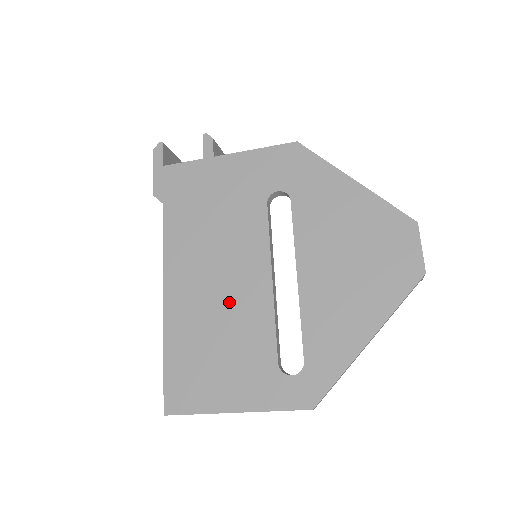
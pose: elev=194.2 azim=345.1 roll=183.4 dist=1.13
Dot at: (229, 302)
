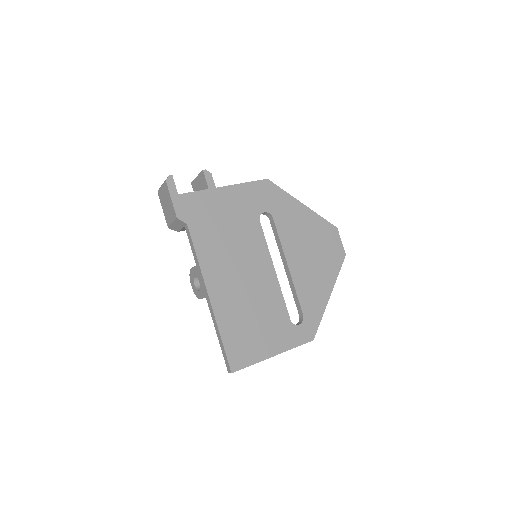
Dot at: (253, 289)
